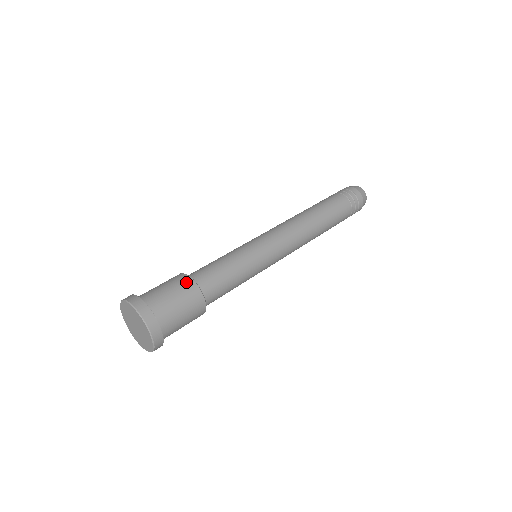
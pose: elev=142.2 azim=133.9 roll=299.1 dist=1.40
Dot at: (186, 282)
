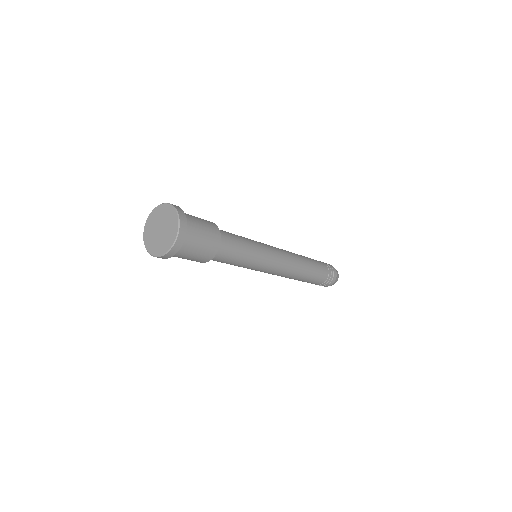
Dot at: (208, 221)
